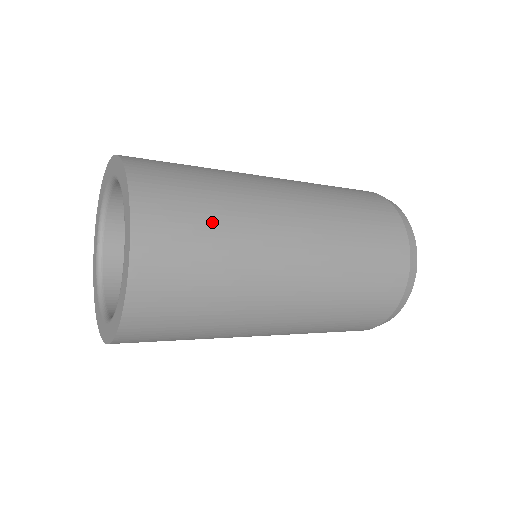
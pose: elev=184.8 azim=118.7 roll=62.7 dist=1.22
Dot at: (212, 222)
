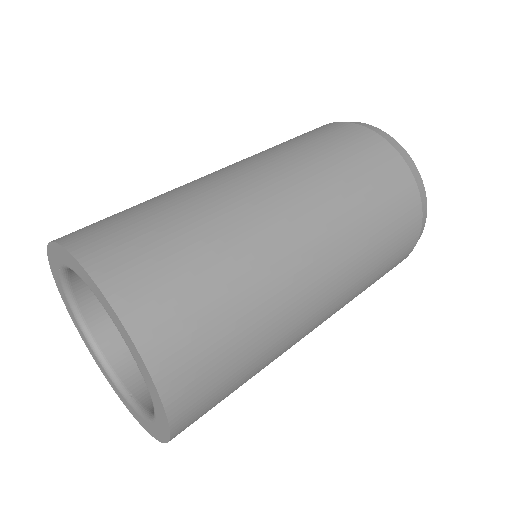
Dot at: occluded
